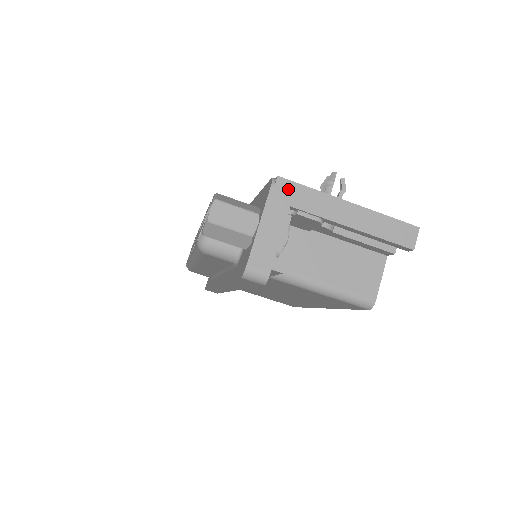
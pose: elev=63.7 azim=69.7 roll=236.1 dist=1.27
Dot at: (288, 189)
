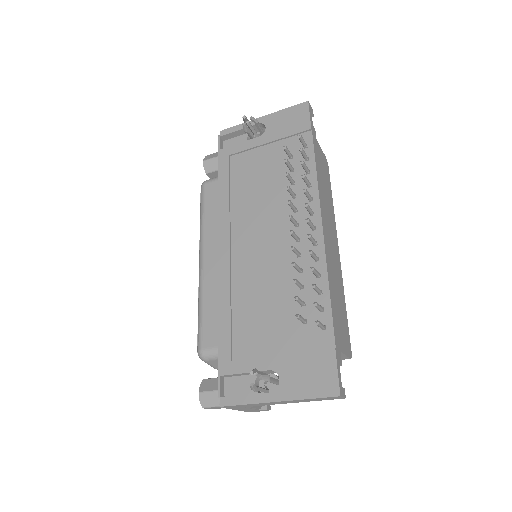
Dot at: (233, 407)
